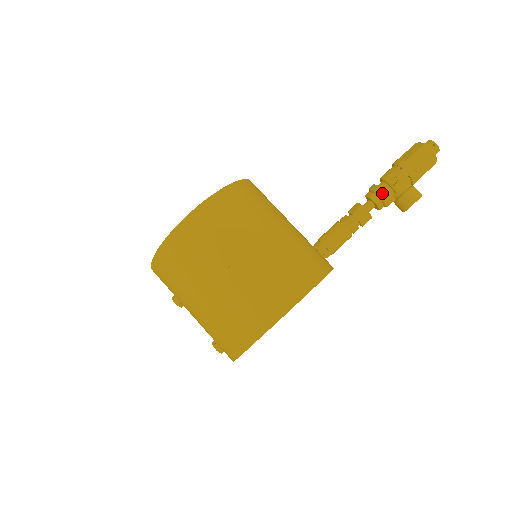
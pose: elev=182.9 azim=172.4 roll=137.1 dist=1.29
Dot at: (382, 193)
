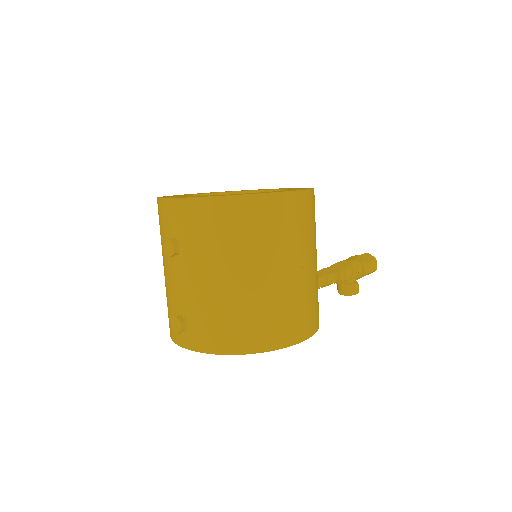
Dot at: (348, 274)
